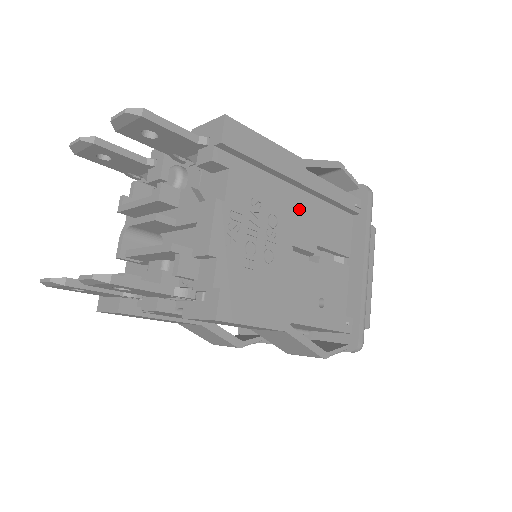
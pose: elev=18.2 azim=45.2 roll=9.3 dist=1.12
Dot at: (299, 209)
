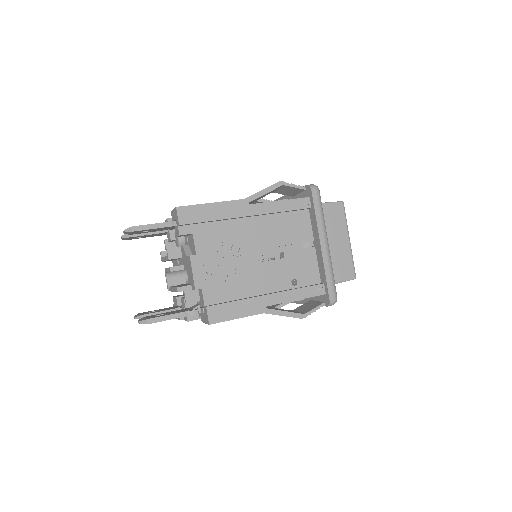
Dot at: (255, 230)
